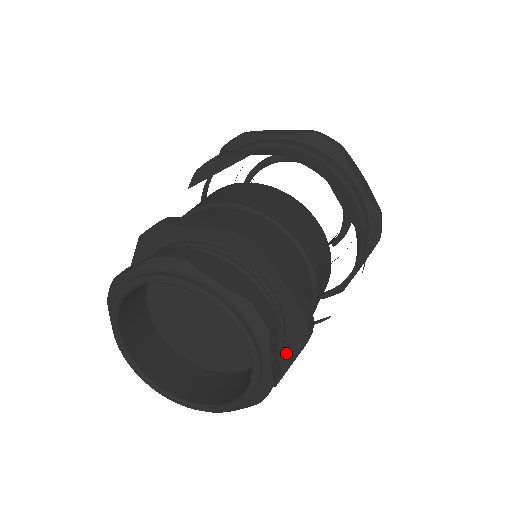
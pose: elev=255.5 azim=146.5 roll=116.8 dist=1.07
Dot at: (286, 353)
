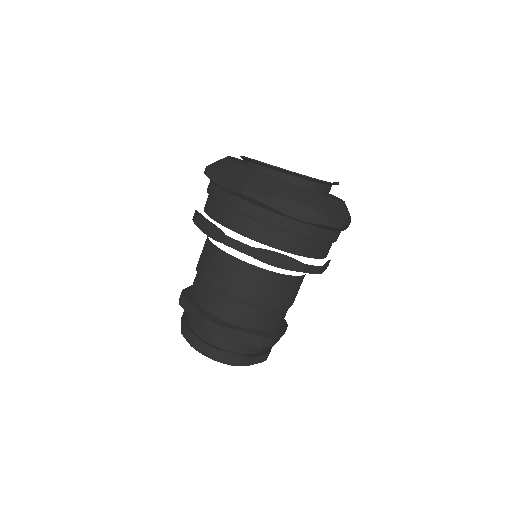
Dot at: occluded
